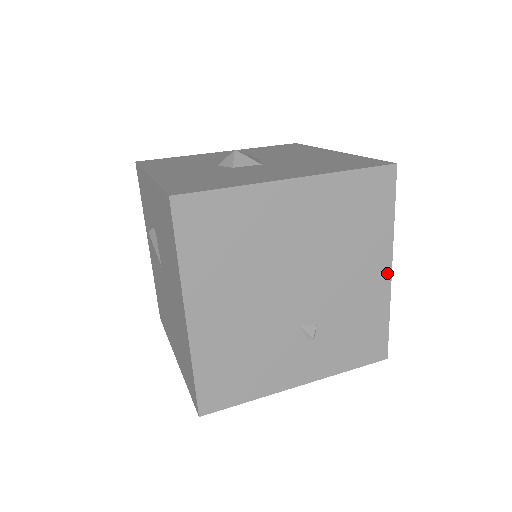
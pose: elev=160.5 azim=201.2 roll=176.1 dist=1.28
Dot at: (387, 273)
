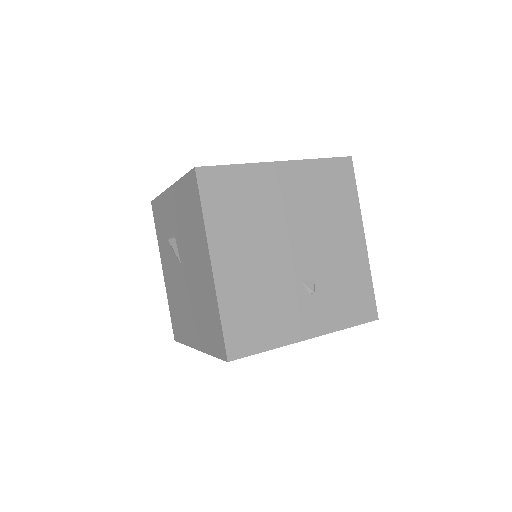
Dot at: (362, 241)
